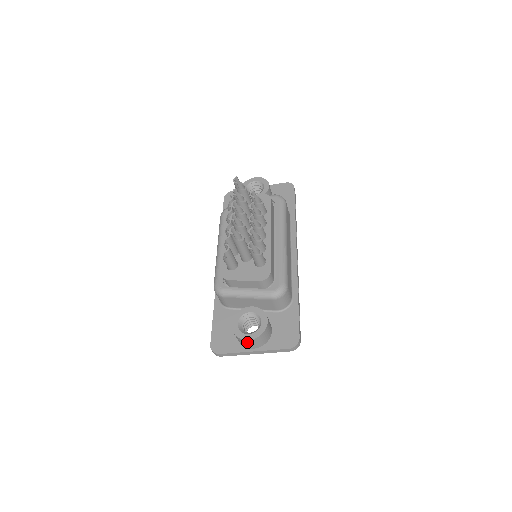
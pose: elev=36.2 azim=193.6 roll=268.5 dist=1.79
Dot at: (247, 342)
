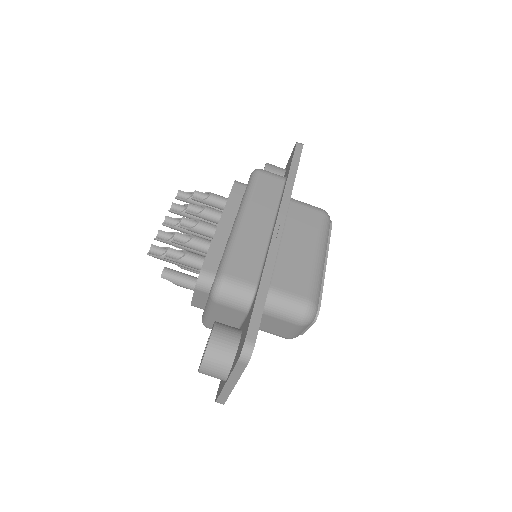
Dot at: (205, 373)
